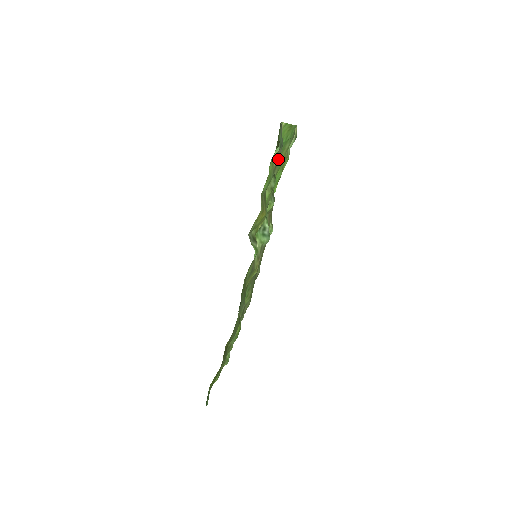
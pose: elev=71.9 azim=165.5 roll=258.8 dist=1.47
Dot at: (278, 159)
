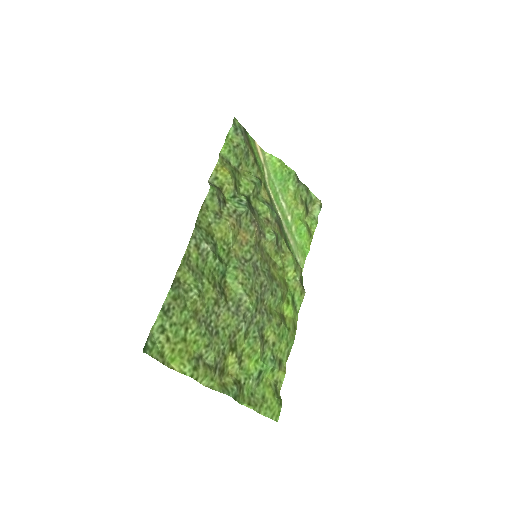
Dot at: (242, 145)
